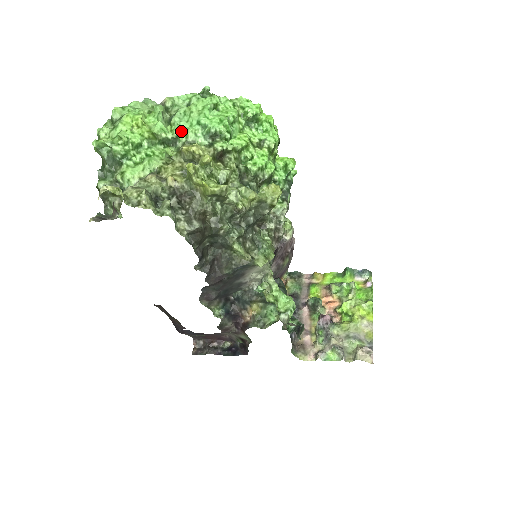
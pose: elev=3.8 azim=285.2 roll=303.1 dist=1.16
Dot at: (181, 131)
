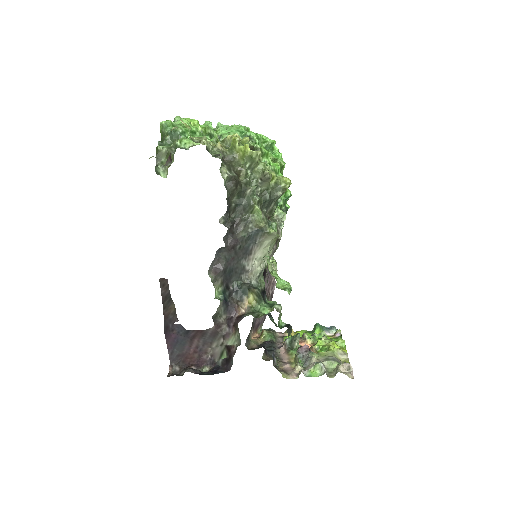
Dot at: (224, 133)
